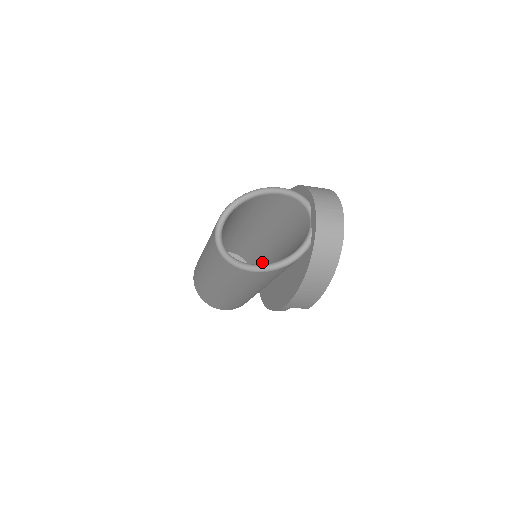
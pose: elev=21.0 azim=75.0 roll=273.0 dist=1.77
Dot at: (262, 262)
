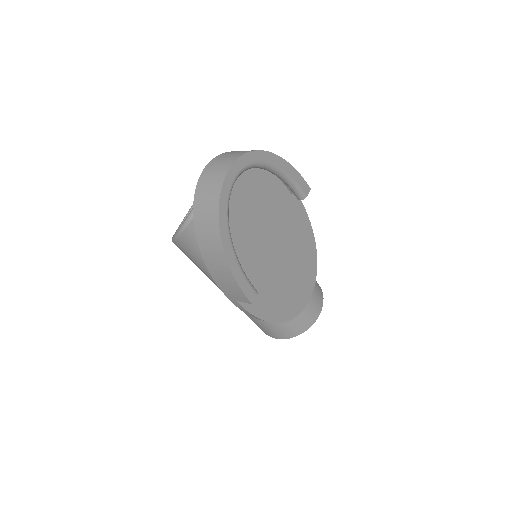
Dot at: occluded
